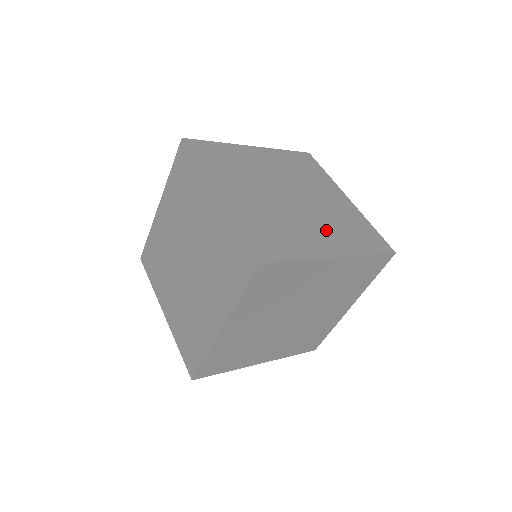
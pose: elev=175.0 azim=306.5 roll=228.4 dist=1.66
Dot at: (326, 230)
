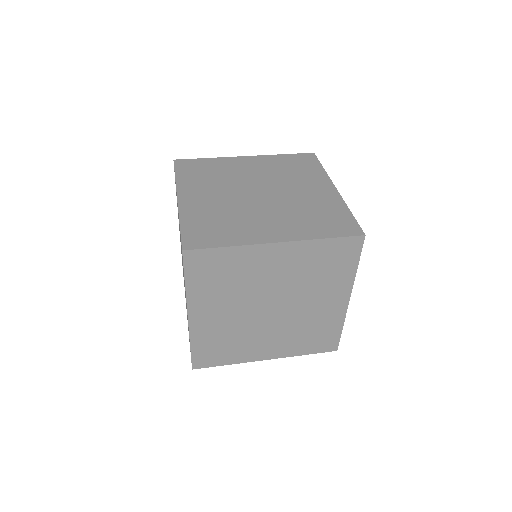
Dot at: (282, 219)
